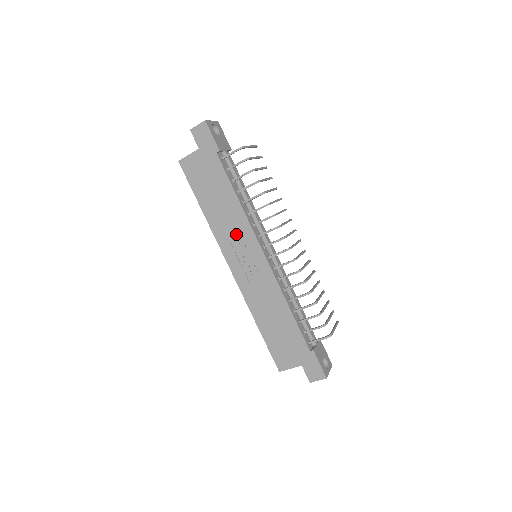
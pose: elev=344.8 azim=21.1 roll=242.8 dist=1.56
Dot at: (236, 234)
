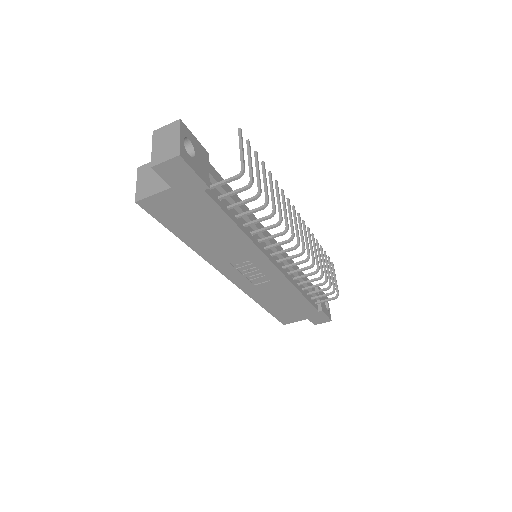
Dot at: (237, 256)
